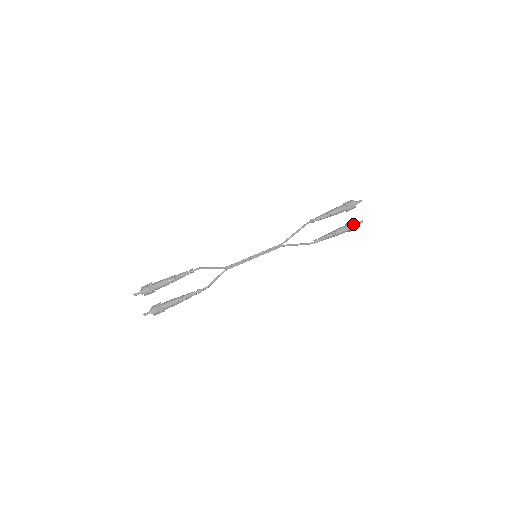
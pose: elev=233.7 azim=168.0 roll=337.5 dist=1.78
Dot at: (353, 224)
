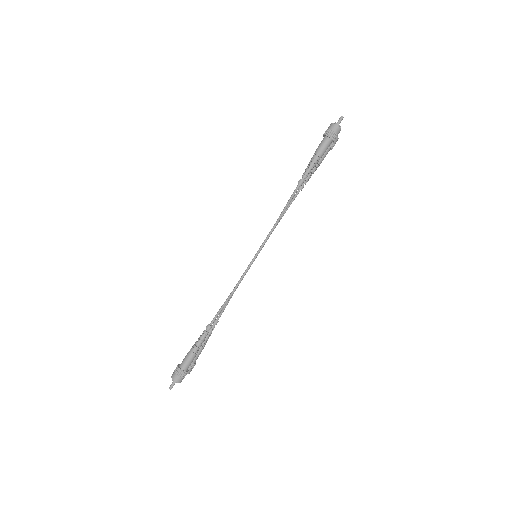
Dot at: (334, 141)
